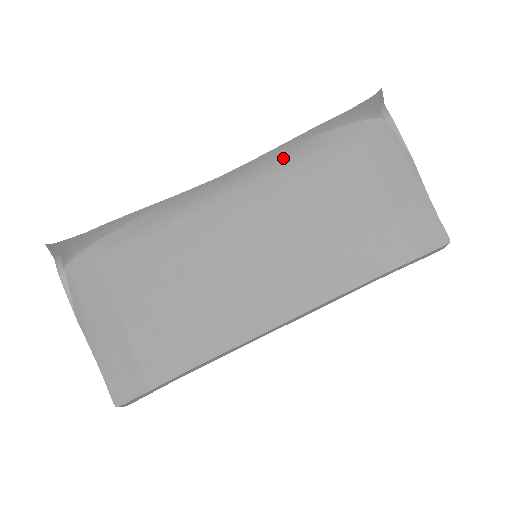
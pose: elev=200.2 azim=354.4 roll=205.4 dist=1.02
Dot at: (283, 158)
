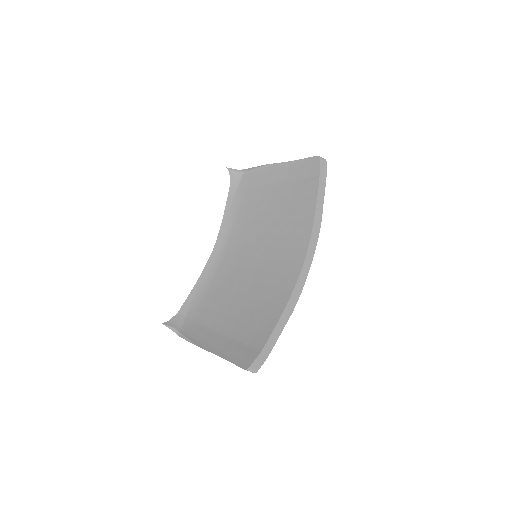
Dot at: (230, 221)
